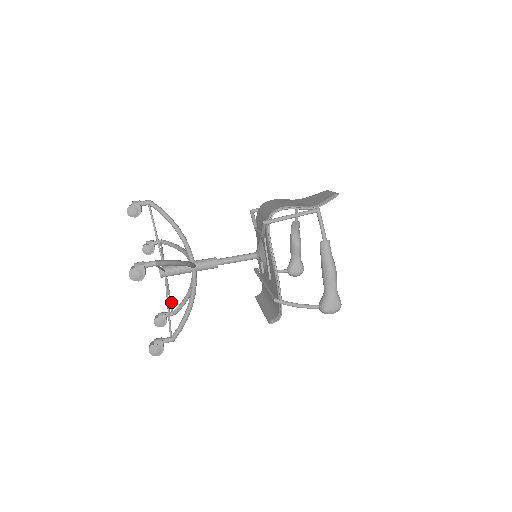
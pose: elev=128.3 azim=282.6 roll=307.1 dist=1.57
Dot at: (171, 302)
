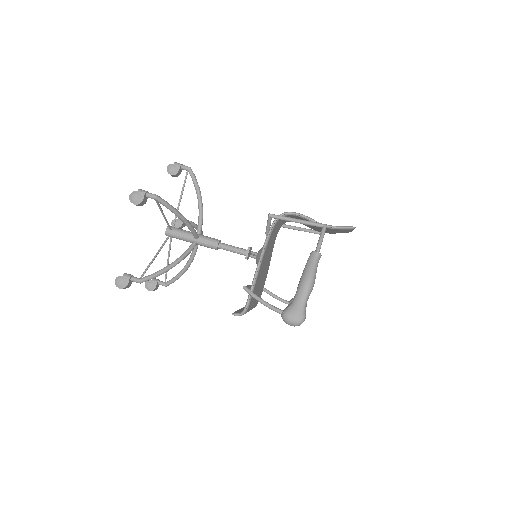
Dot at: occluded
